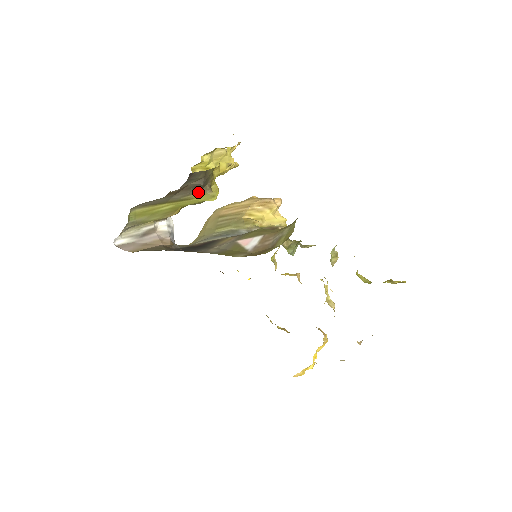
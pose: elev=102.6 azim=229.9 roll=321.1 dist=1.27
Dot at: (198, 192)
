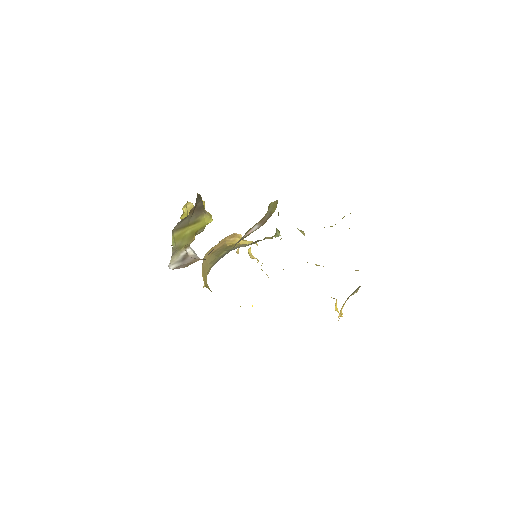
Dot at: (202, 214)
